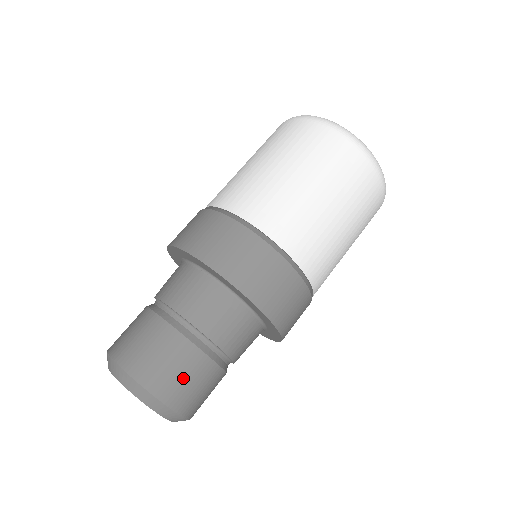
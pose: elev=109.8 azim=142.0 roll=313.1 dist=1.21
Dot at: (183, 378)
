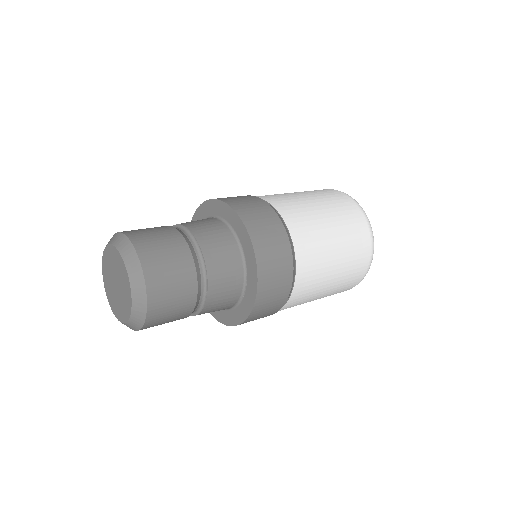
Dot at: (159, 242)
